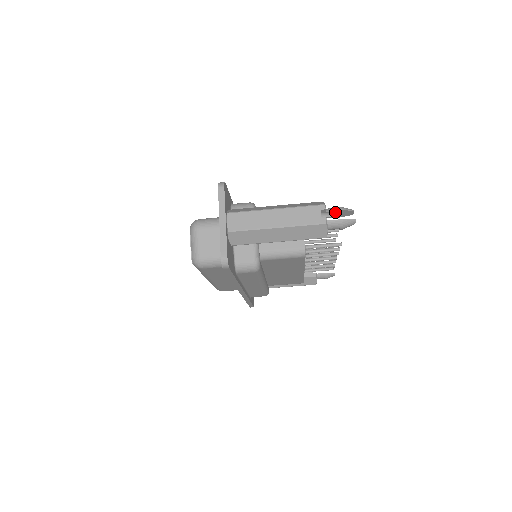
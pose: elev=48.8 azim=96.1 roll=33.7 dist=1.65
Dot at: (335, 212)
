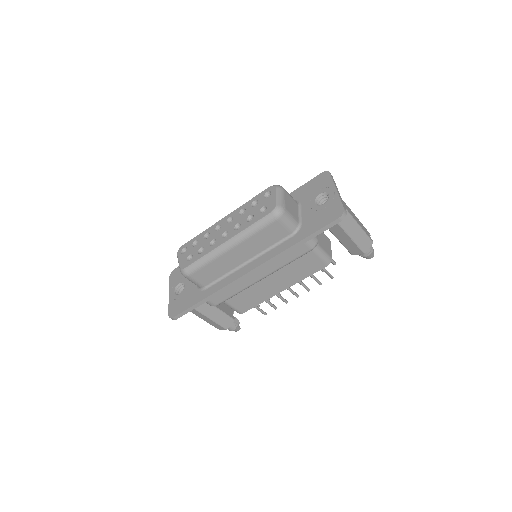
Dot at: occluded
